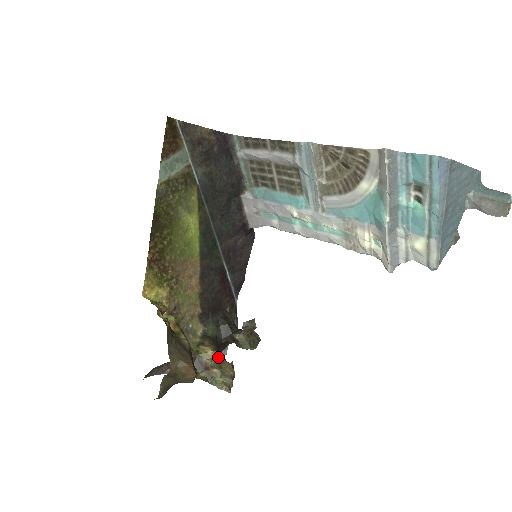
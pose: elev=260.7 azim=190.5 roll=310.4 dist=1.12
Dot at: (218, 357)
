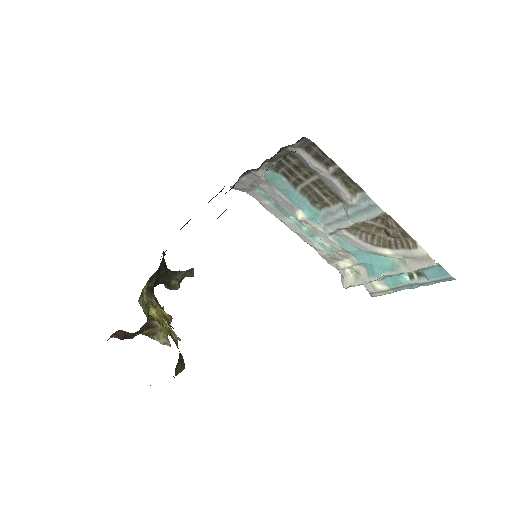
Dot at: occluded
